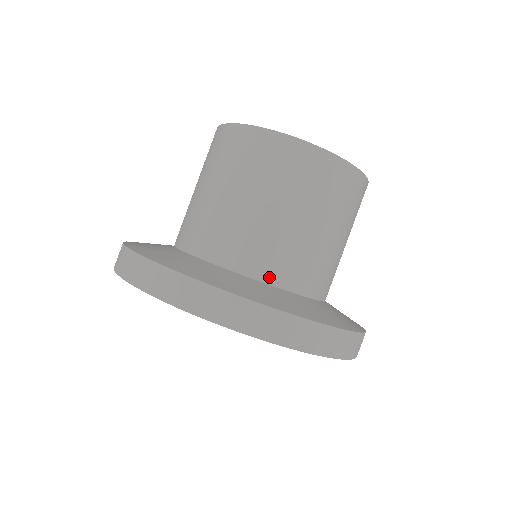
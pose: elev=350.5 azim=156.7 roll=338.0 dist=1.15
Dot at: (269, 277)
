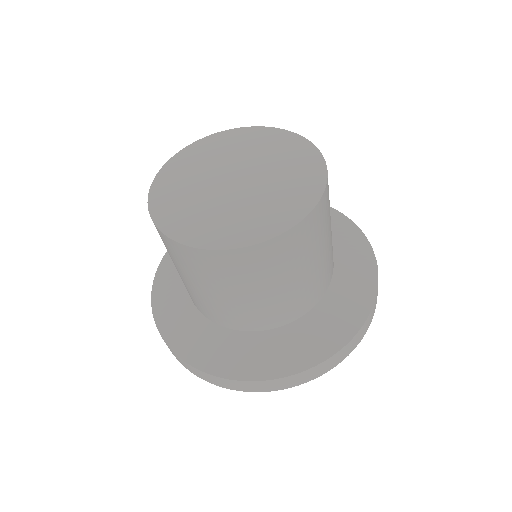
Dot at: (274, 325)
